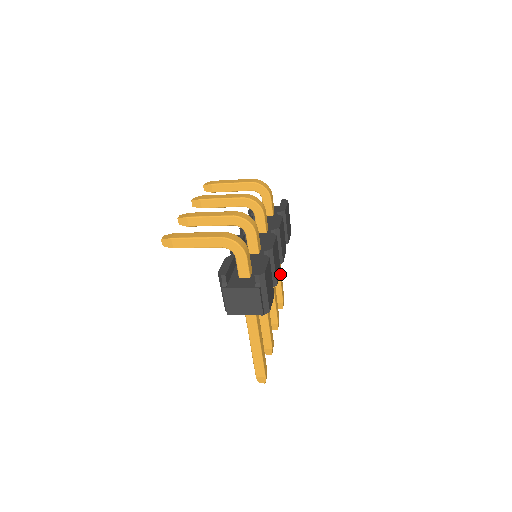
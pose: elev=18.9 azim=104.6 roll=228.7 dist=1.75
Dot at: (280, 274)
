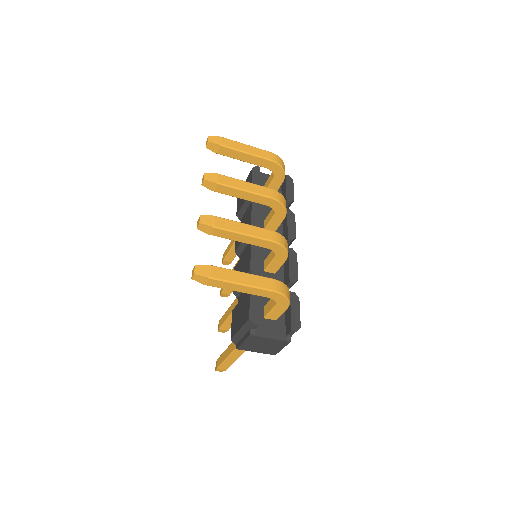
Dot at: occluded
